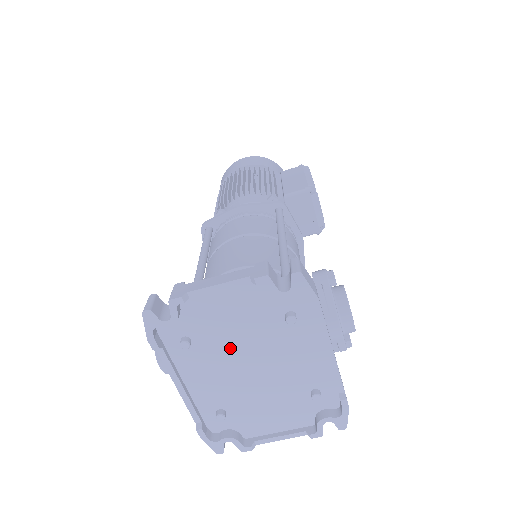
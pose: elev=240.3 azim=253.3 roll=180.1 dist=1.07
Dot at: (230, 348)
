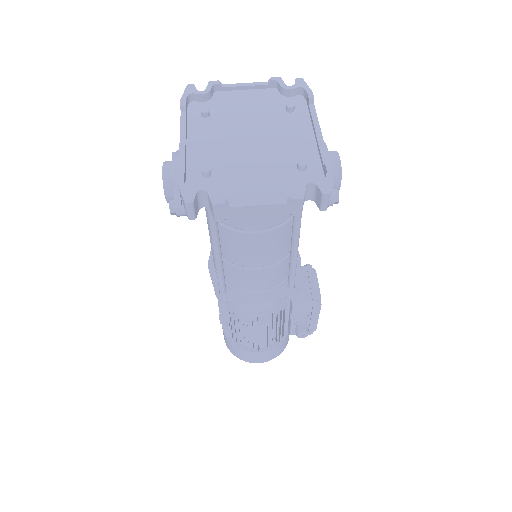
Dot at: (237, 124)
